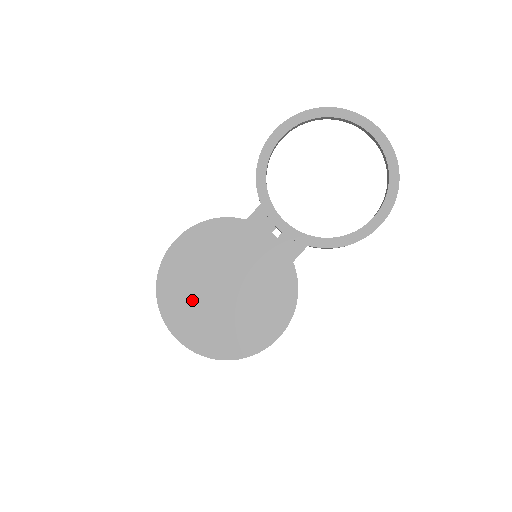
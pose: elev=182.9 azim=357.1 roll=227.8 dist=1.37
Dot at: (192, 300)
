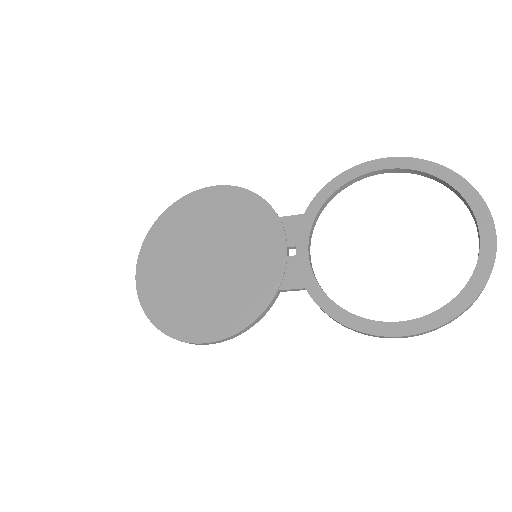
Dot at: (176, 244)
